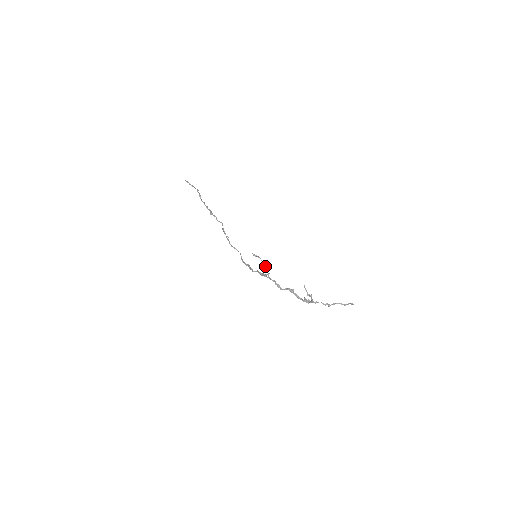
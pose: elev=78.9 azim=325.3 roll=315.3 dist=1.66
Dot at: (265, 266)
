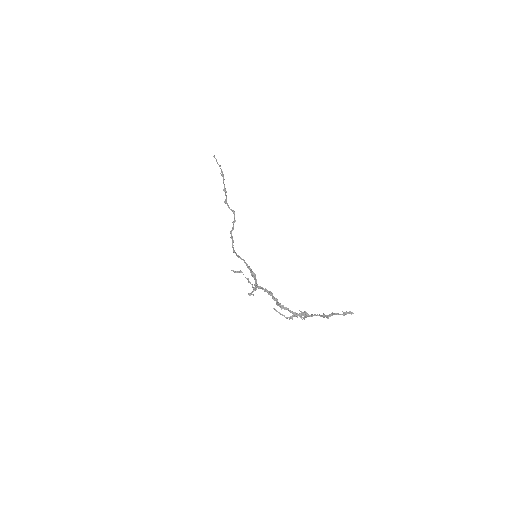
Dot at: (248, 282)
